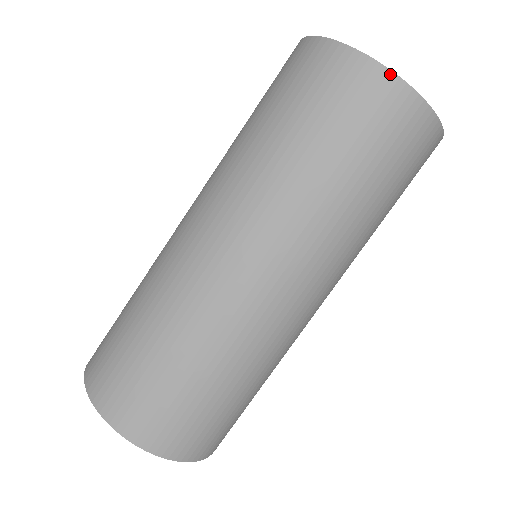
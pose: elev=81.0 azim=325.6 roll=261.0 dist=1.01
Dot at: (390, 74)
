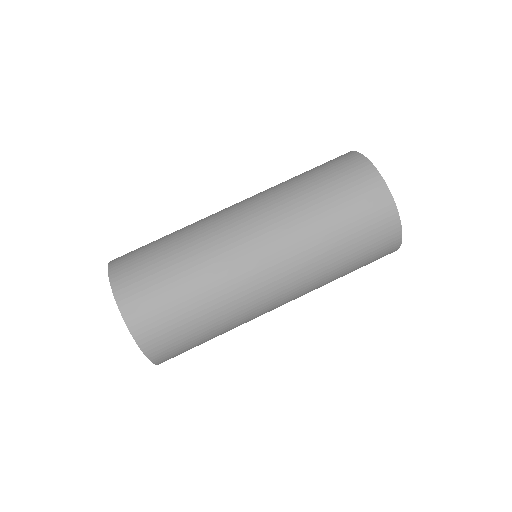
Dot at: (365, 158)
